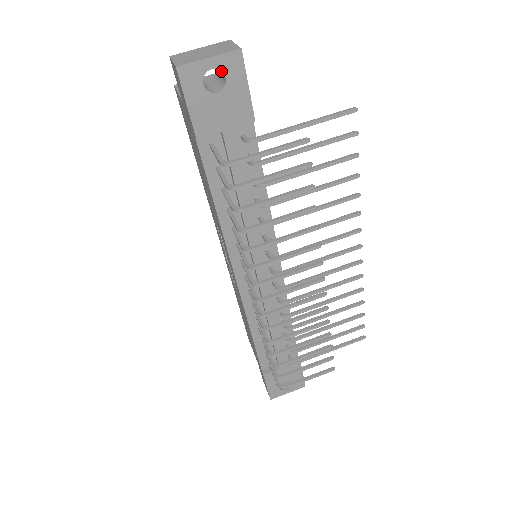
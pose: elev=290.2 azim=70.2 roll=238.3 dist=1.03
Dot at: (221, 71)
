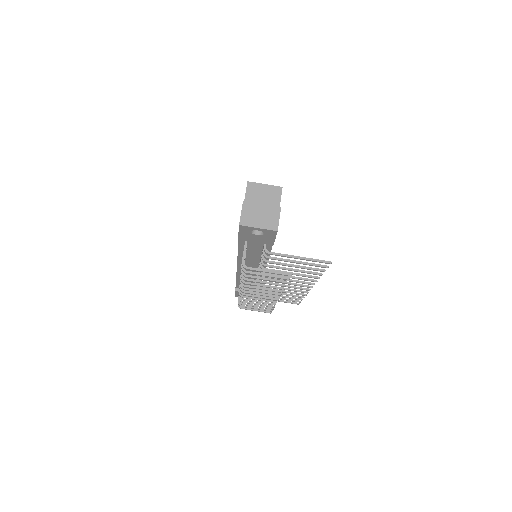
Dot at: occluded
